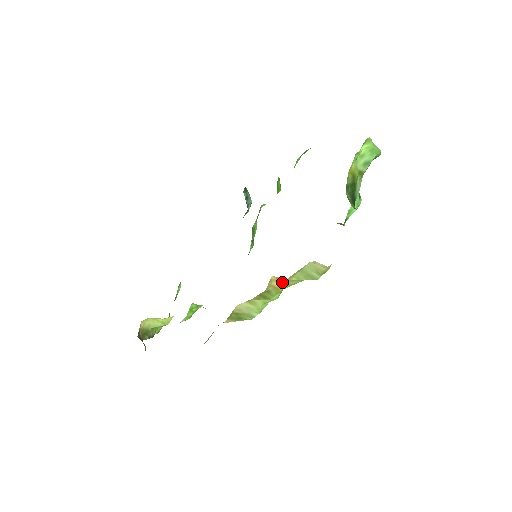
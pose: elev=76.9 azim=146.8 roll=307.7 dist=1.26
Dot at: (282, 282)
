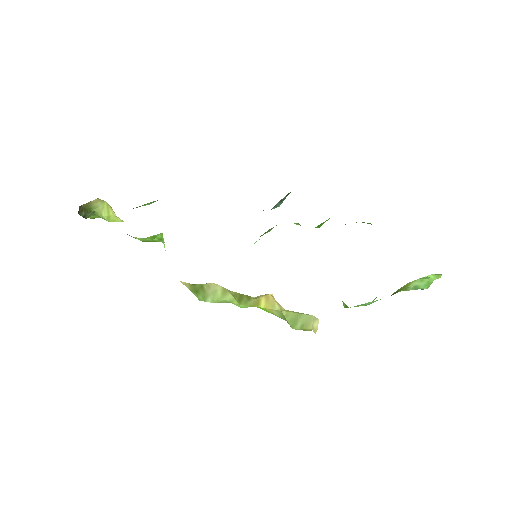
Dot at: (270, 304)
